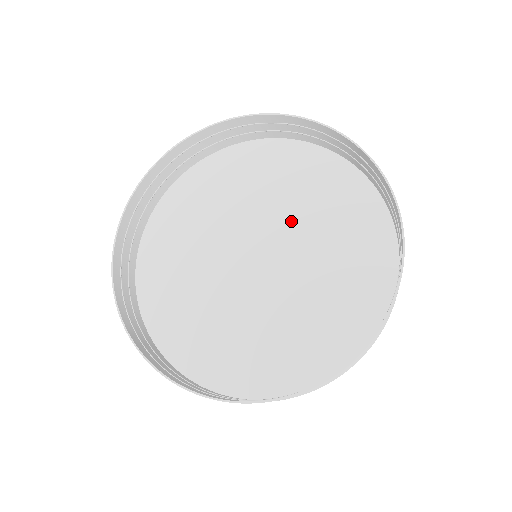
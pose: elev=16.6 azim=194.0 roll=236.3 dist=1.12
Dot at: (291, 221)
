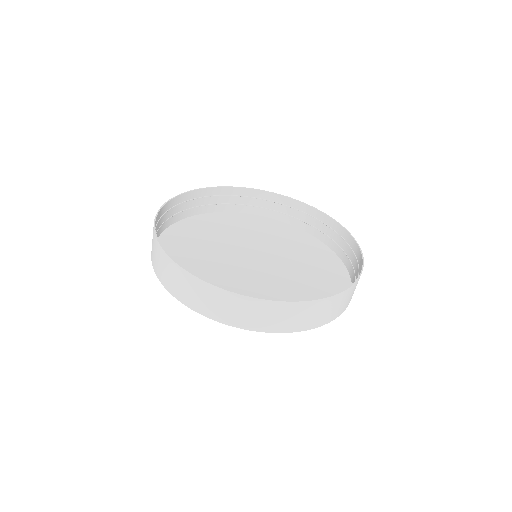
Dot at: (249, 241)
